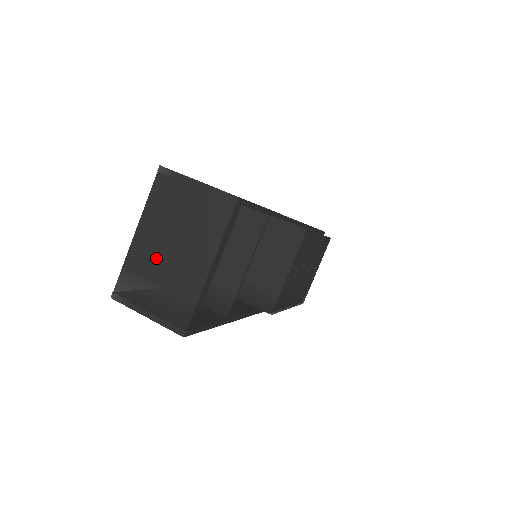
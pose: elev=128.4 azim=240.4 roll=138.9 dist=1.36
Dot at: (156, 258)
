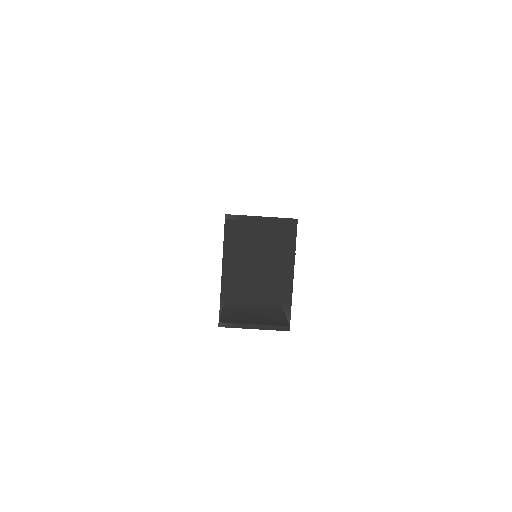
Dot at: (247, 284)
